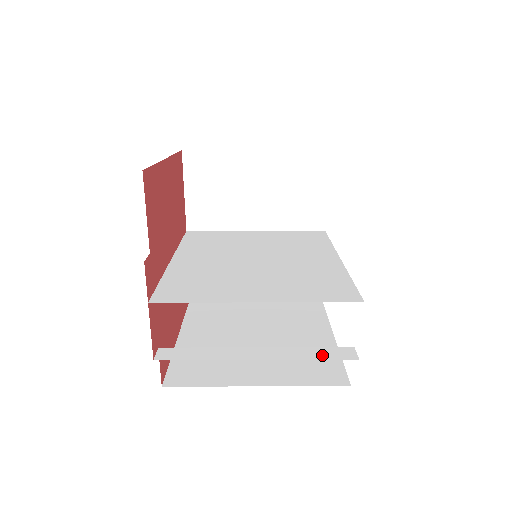
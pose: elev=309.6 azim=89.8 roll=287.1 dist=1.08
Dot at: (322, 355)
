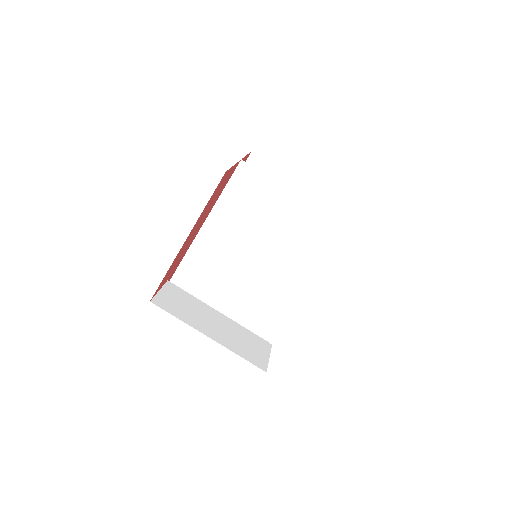
Dot at: occluded
